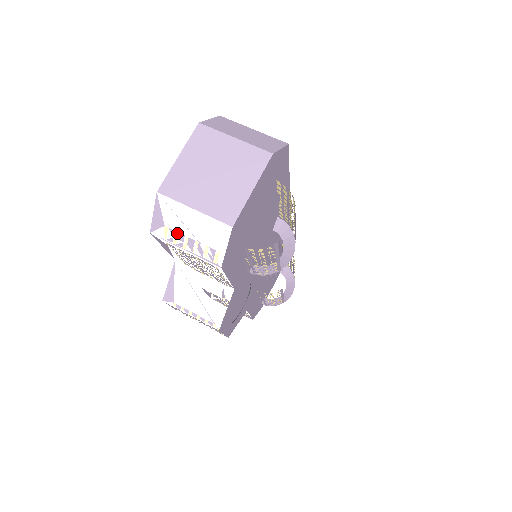
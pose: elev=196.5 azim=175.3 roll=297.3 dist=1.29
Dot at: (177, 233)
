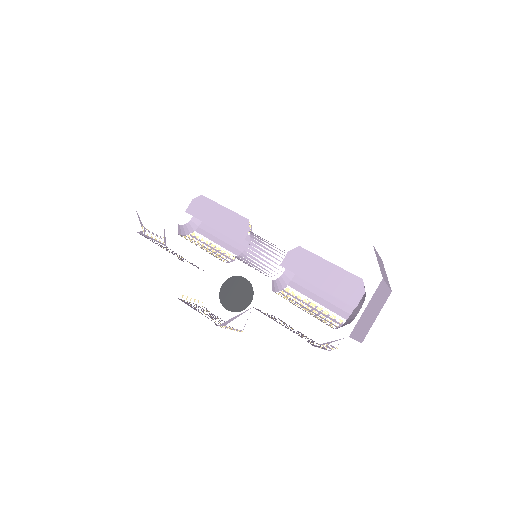
Dot at: (330, 345)
